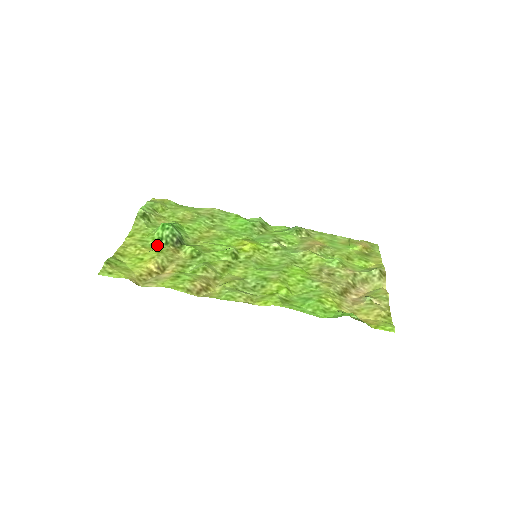
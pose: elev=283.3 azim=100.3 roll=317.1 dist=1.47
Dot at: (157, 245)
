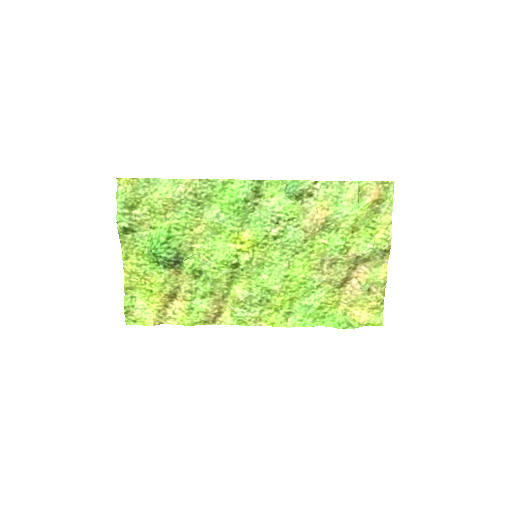
Dot at: (157, 269)
